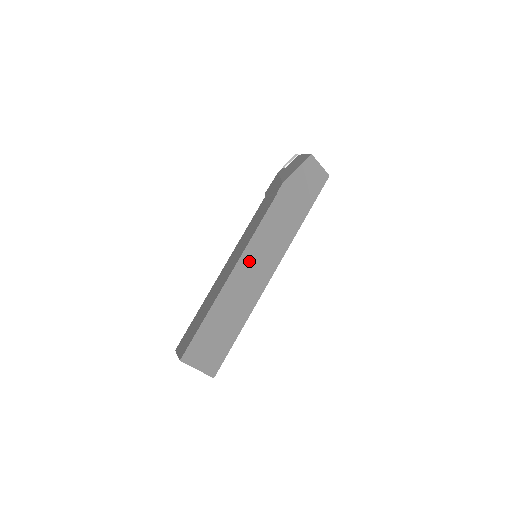
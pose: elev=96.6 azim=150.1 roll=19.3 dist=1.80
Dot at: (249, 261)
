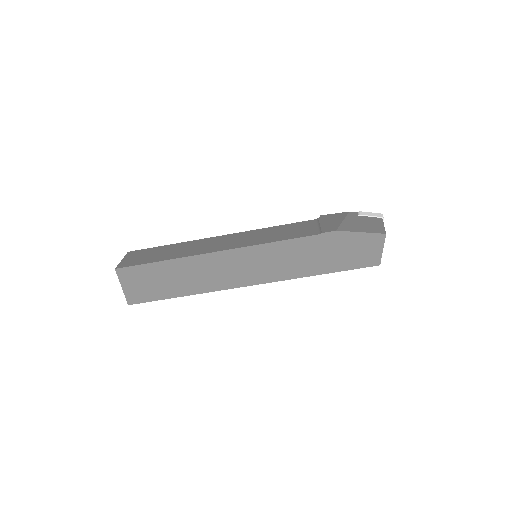
Dot at: (242, 258)
